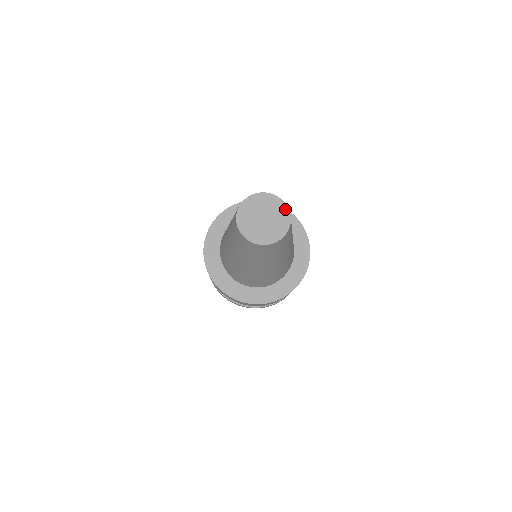
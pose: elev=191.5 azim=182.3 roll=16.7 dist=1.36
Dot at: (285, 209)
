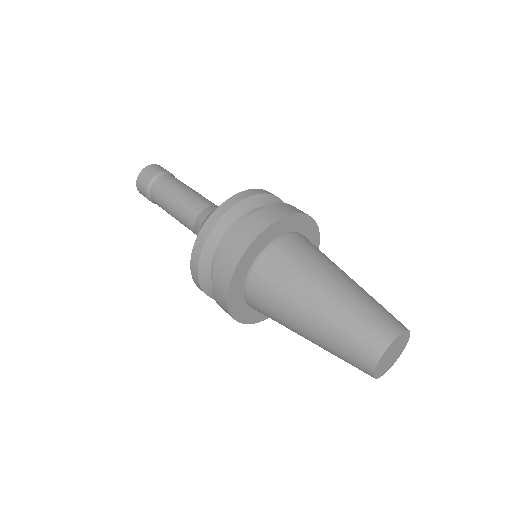
Dot at: (407, 342)
